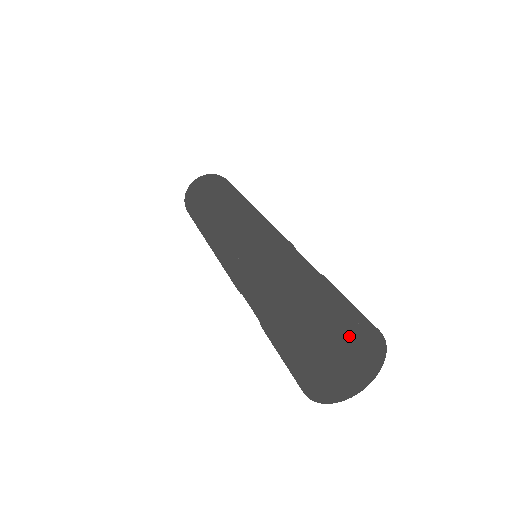
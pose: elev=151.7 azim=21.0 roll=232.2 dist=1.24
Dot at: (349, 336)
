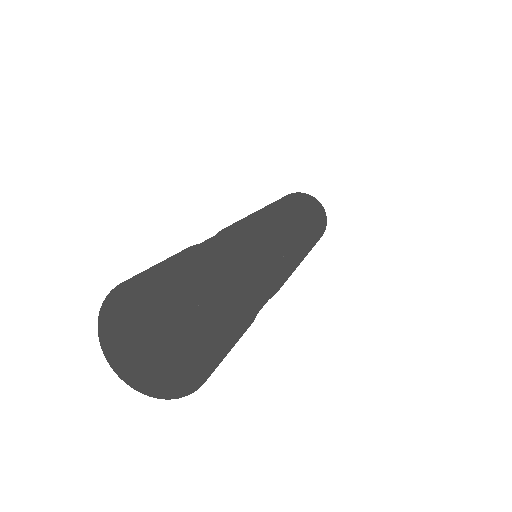
Dot at: (113, 307)
